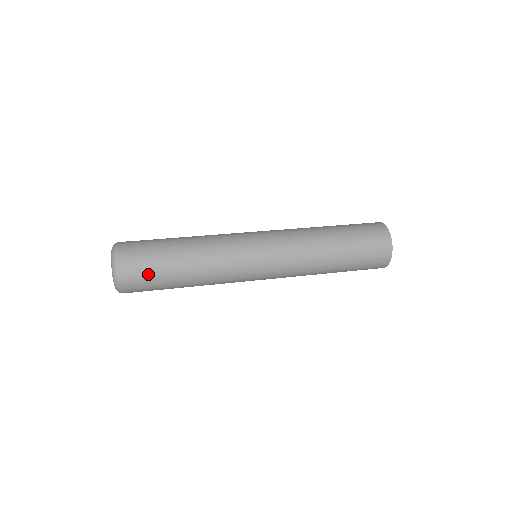
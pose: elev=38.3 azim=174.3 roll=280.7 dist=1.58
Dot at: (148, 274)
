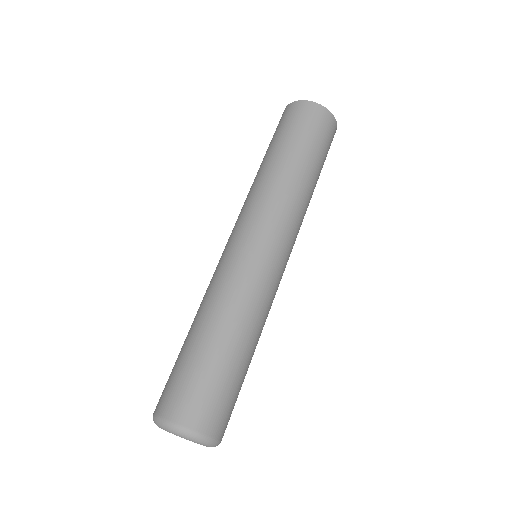
Dot at: (196, 385)
